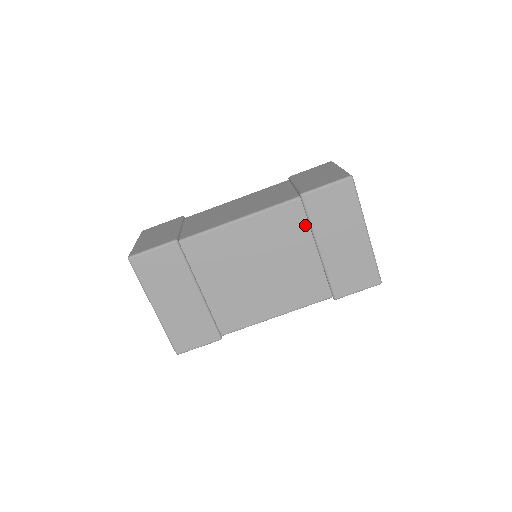
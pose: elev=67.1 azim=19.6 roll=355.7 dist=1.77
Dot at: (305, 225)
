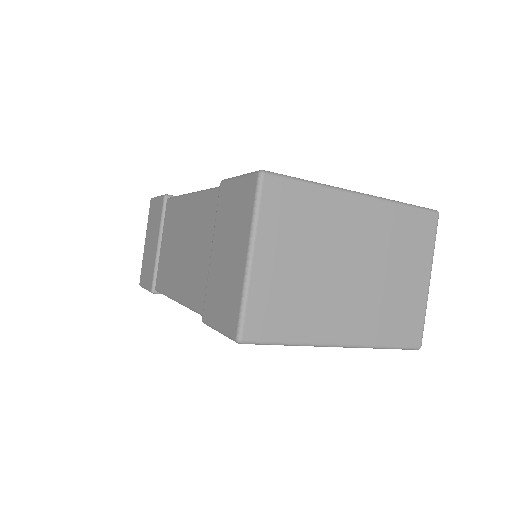
Dot at: occluded
